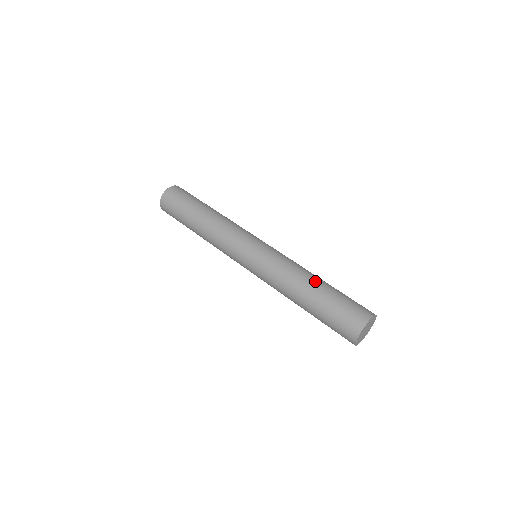
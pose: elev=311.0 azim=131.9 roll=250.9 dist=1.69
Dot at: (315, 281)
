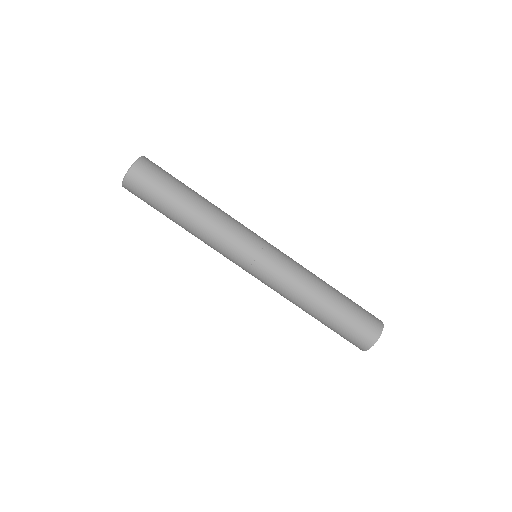
Dot at: (327, 296)
